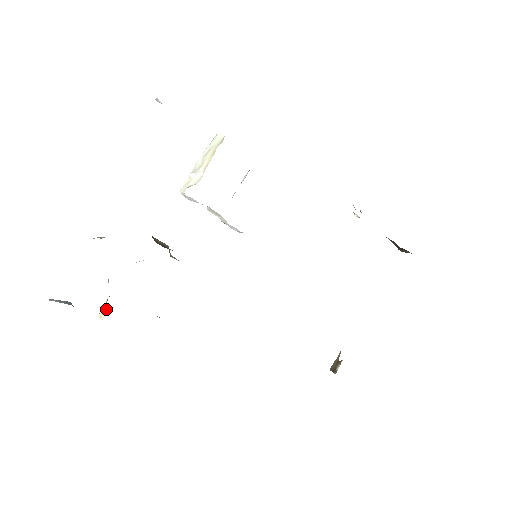
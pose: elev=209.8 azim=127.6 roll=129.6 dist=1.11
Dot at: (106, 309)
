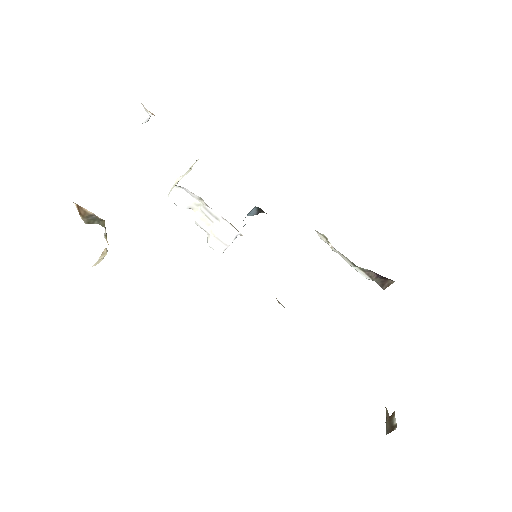
Dot at: (105, 254)
